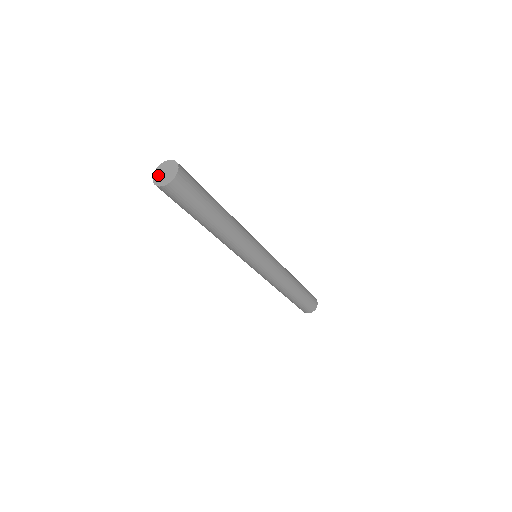
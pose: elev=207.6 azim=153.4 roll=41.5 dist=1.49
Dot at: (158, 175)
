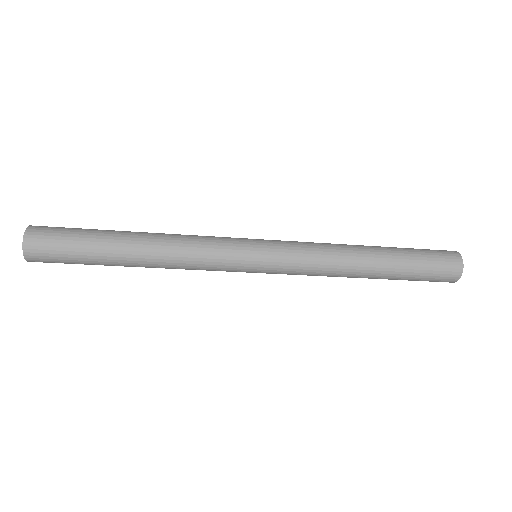
Dot at: occluded
